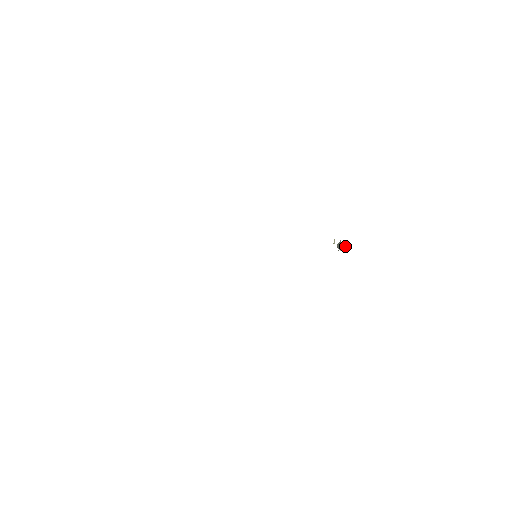
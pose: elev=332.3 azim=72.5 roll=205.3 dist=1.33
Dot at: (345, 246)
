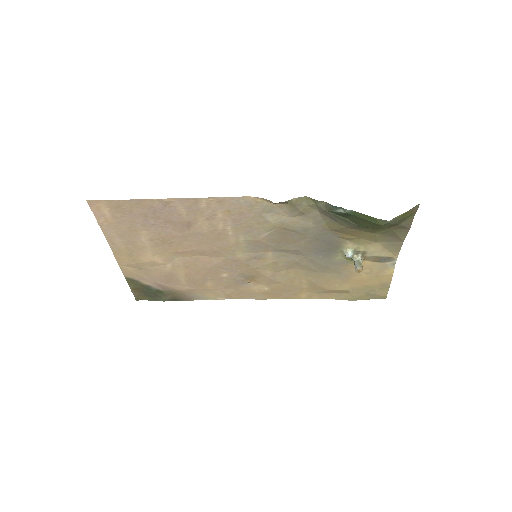
Dot at: (361, 264)
